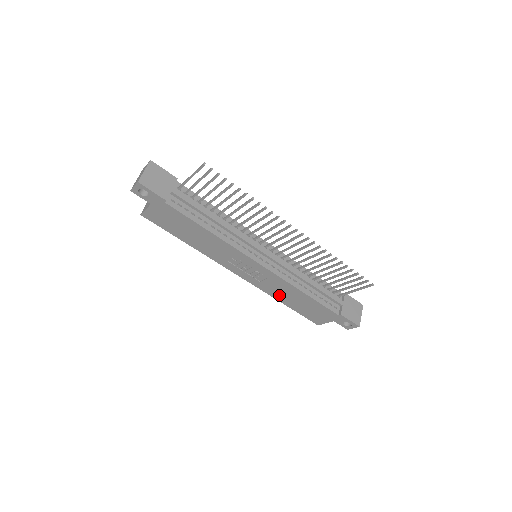
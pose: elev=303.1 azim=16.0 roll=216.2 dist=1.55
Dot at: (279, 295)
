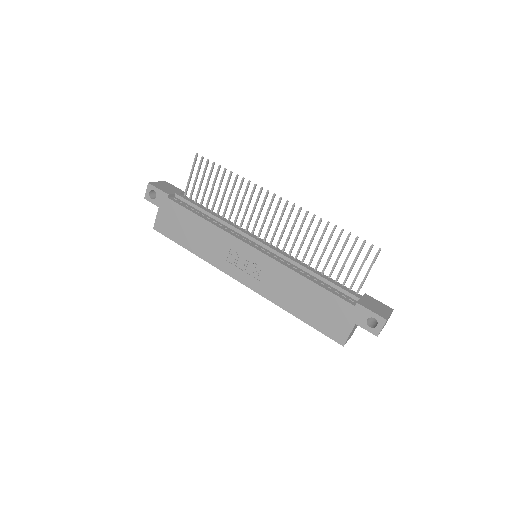
Dot at: (285, 299)
